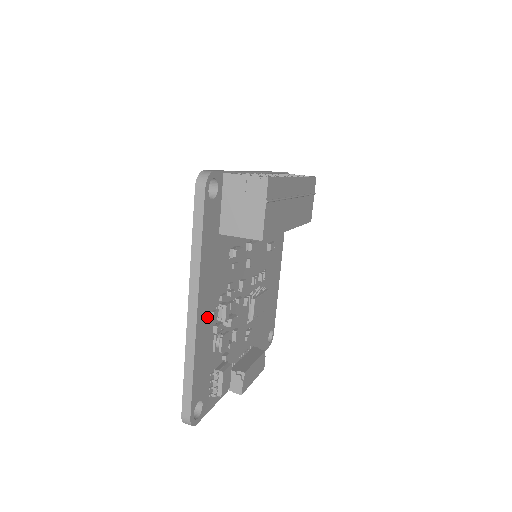
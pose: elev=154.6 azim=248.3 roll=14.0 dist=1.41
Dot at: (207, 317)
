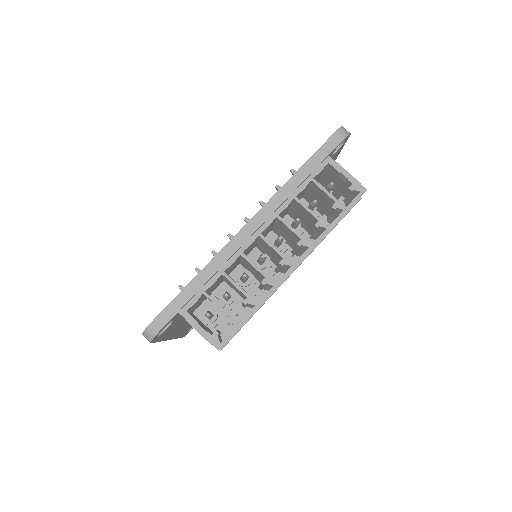
Dot at: (187, 324)
